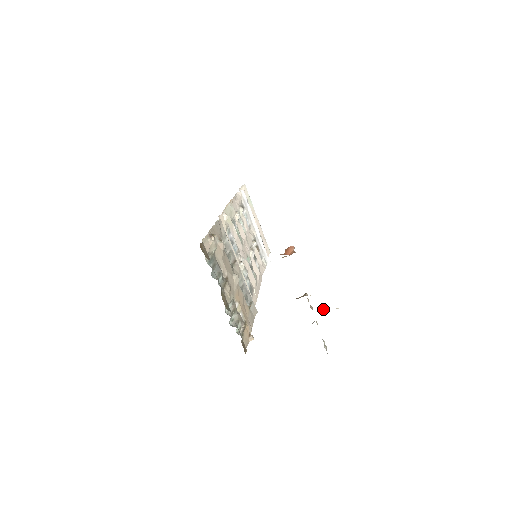
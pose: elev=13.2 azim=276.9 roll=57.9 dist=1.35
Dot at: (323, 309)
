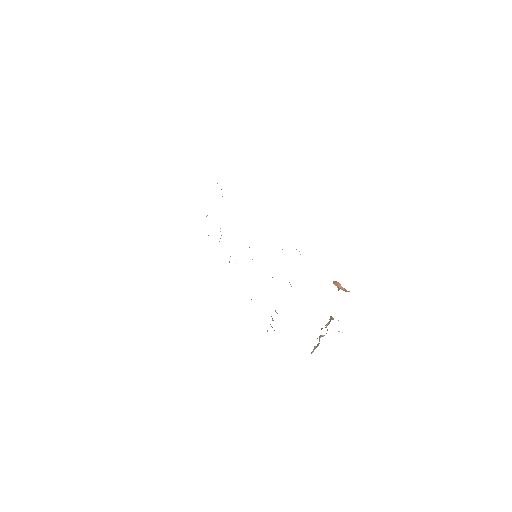
Dot at: occluded
